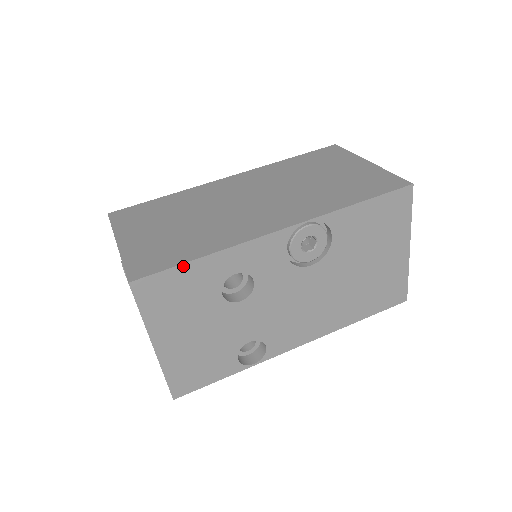
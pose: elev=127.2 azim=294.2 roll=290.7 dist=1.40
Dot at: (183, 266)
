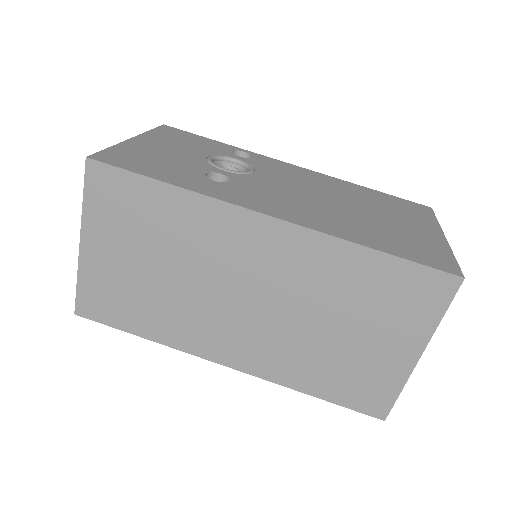
Dot at: (125, 329)
